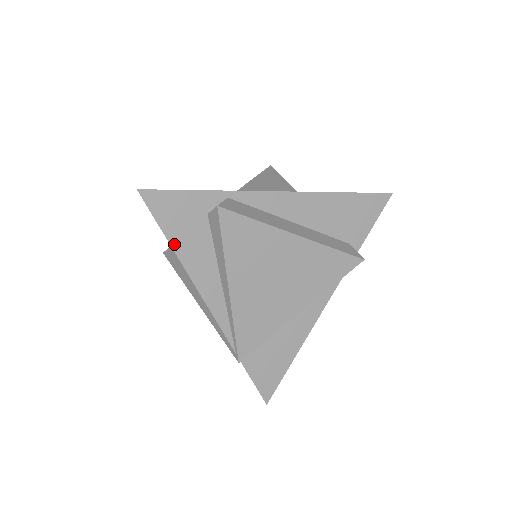
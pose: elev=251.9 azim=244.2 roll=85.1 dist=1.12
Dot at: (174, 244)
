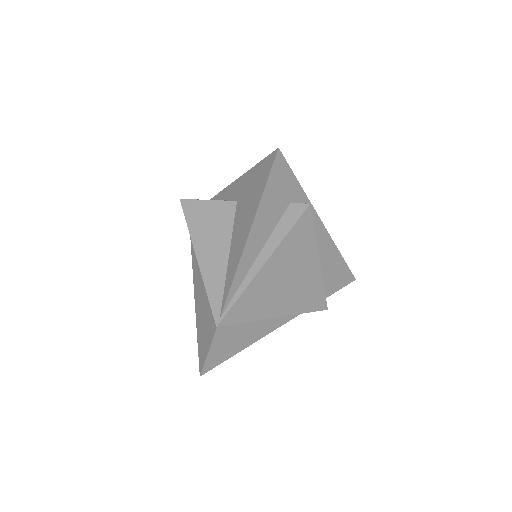
Dot at: (262, 204)
